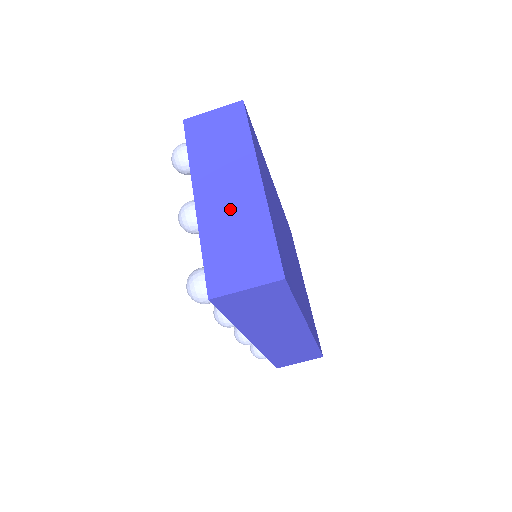
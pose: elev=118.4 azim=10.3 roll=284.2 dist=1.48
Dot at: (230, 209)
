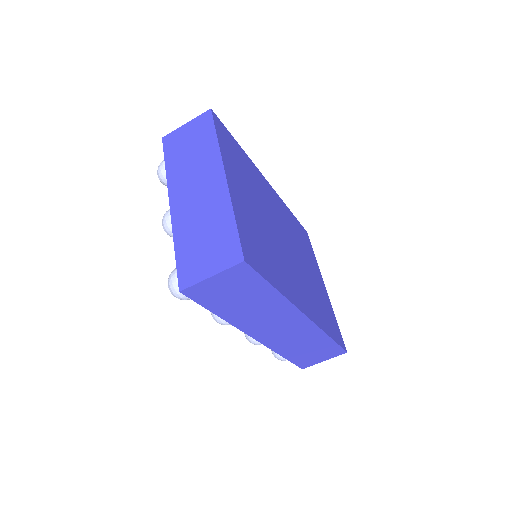
Dot at: (198, 207)
